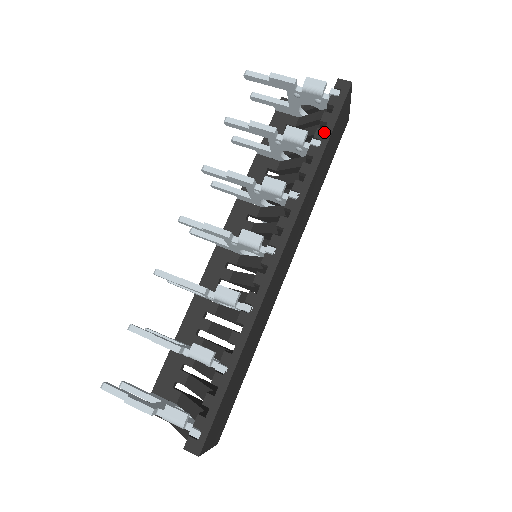
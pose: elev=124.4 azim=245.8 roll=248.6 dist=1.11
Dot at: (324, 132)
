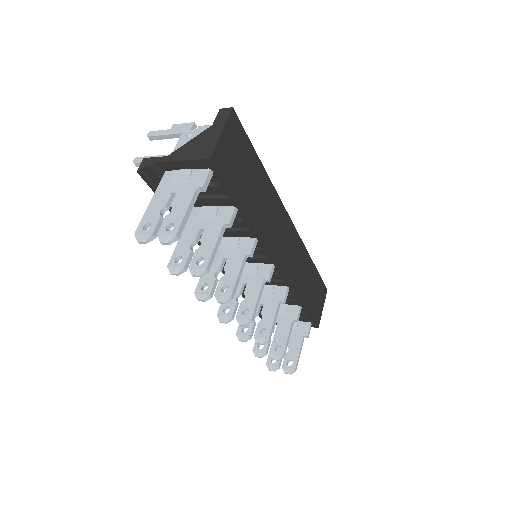
Dot at: occluded
